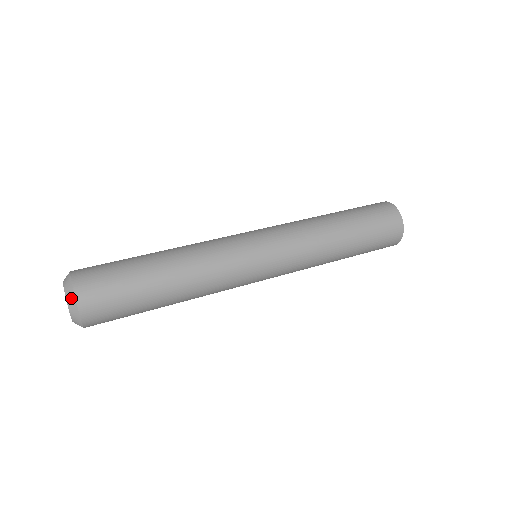
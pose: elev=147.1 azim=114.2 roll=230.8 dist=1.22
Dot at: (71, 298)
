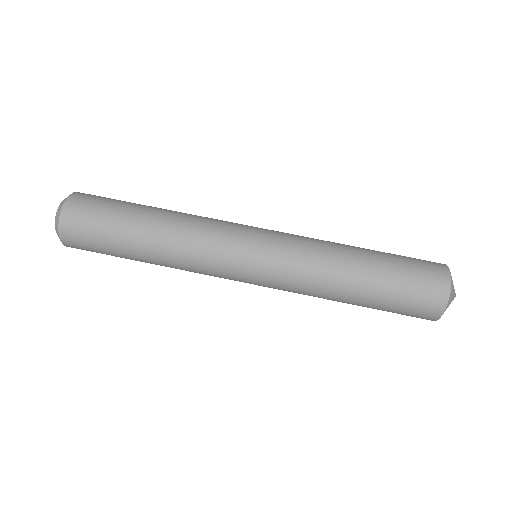
Dot at: occluded
